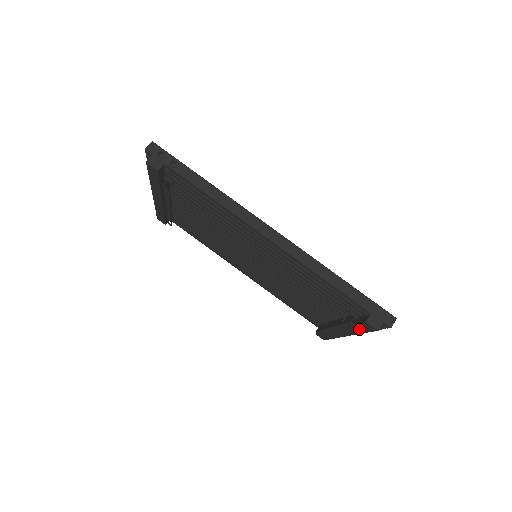
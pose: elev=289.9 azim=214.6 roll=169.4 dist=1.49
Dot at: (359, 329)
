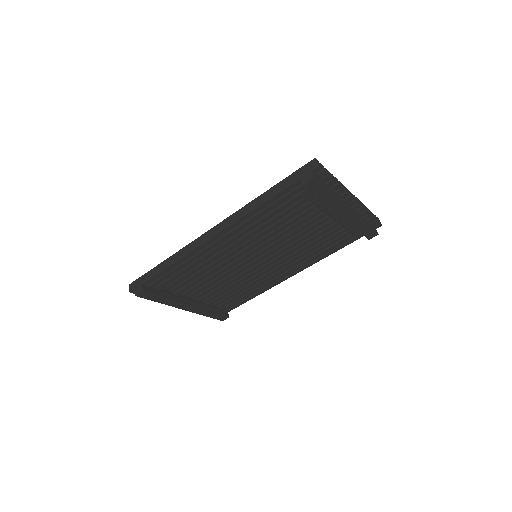
Dot at: (324, 195)
